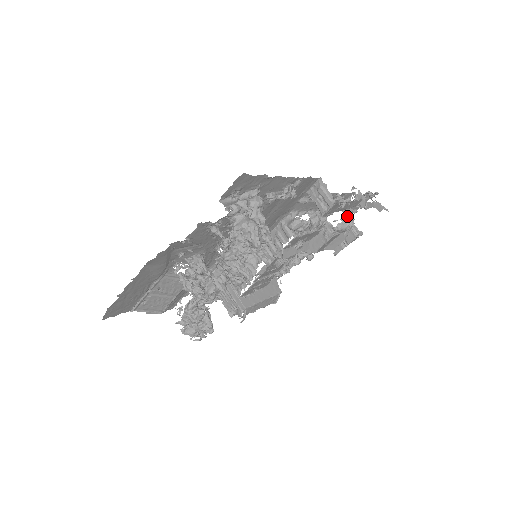
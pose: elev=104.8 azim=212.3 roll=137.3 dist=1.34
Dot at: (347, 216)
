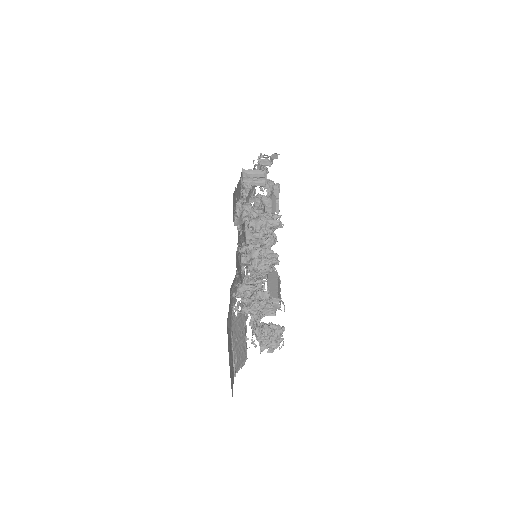
Dot at: occluded
